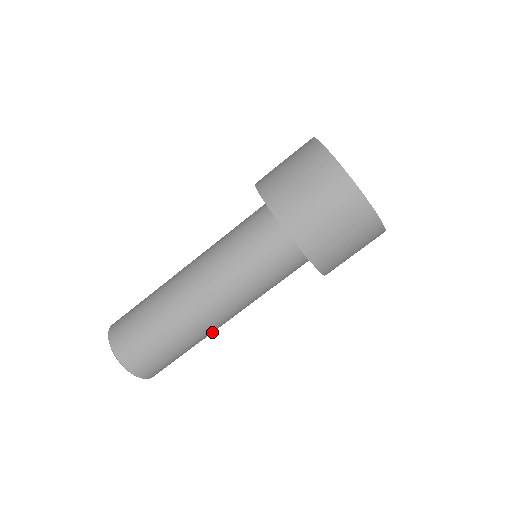
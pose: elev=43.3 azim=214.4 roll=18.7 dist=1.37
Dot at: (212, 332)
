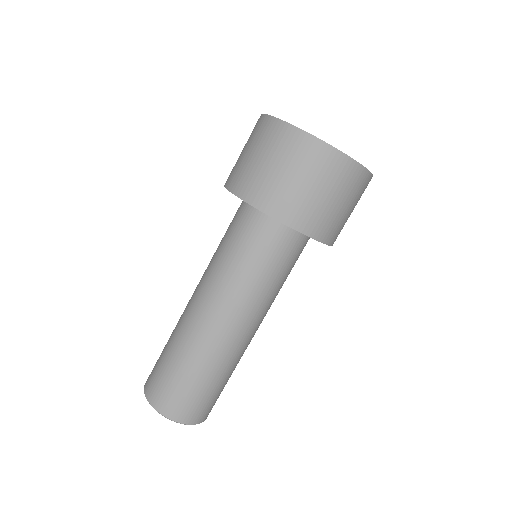
Dot at: (245, 349)
